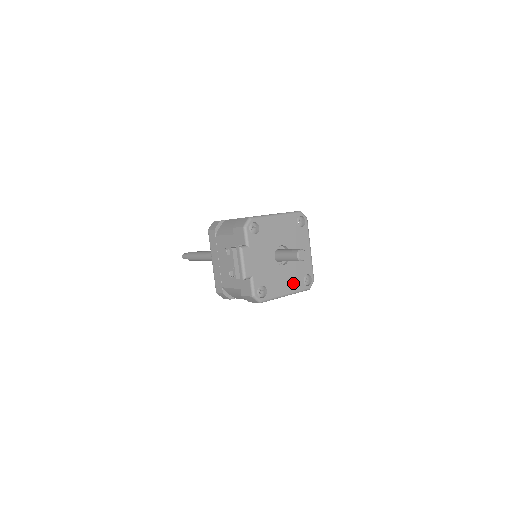
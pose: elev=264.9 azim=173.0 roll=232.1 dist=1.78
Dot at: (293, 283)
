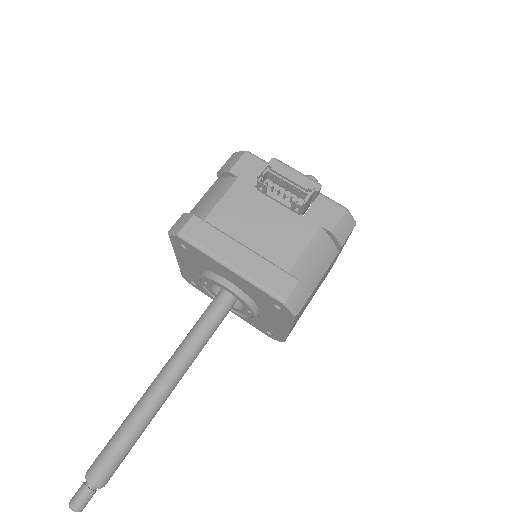
Dot at: occluded
